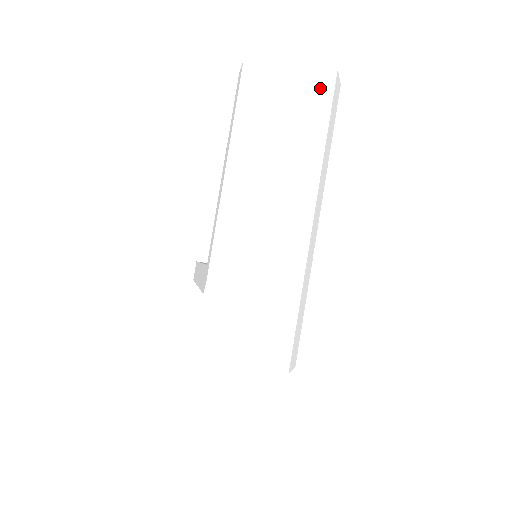
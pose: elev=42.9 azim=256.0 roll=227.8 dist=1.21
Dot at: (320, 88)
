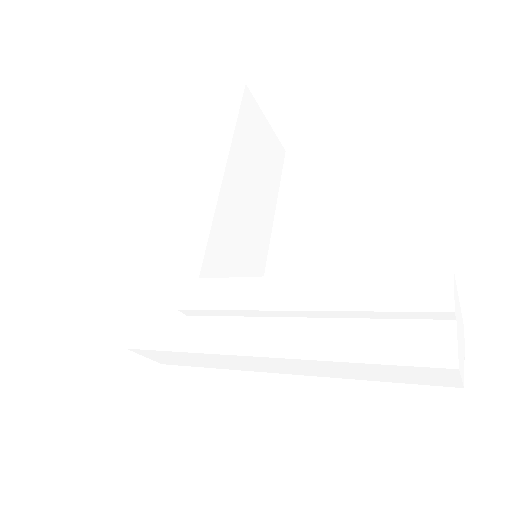
Dot at: (432, 382)
